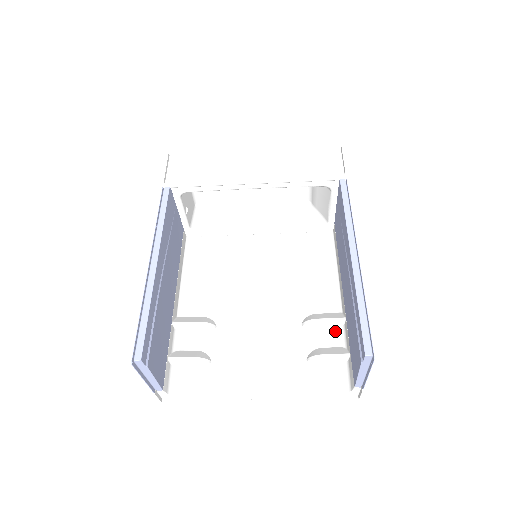
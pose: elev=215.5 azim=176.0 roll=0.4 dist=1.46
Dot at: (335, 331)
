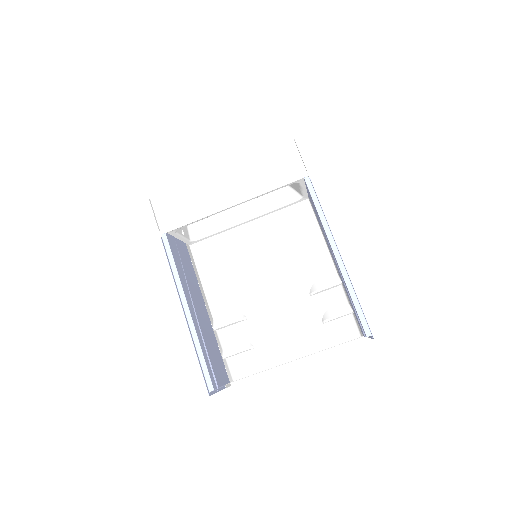
Dot at: (336, 291)
